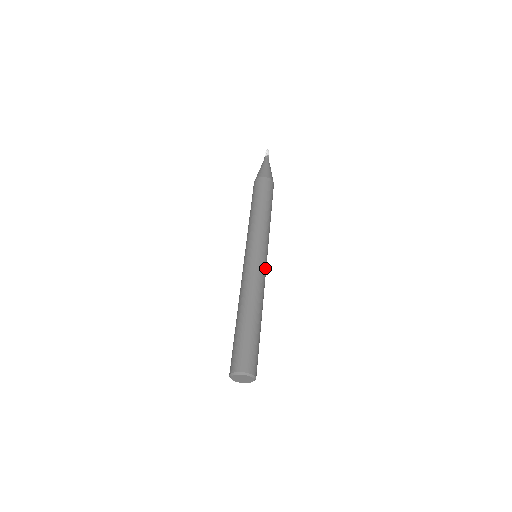
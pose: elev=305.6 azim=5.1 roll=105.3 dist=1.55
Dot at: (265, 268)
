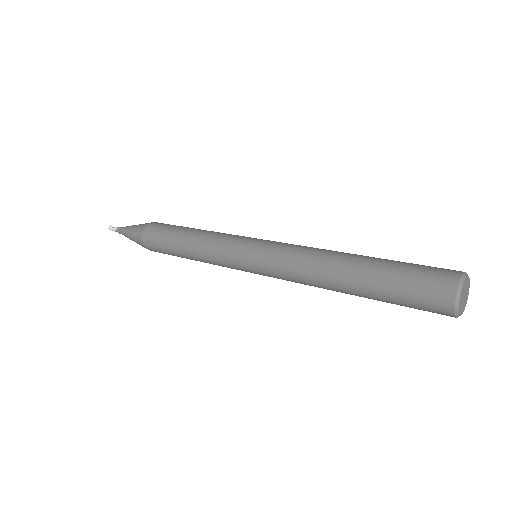
Dot at: occluded
